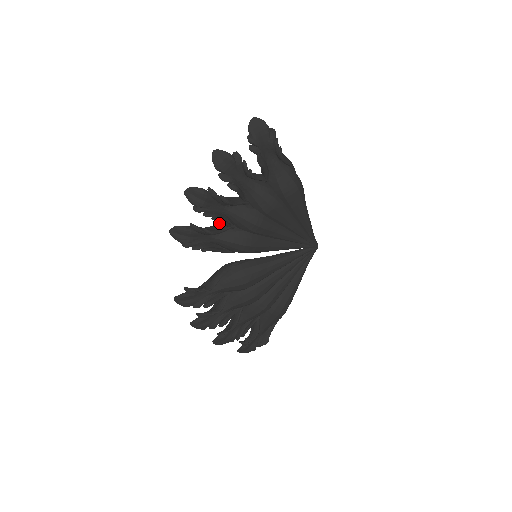
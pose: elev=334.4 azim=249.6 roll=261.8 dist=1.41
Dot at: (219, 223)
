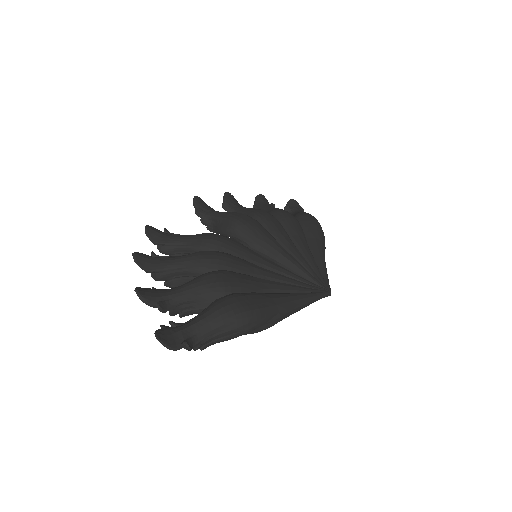
Dot at: (197, 250)
